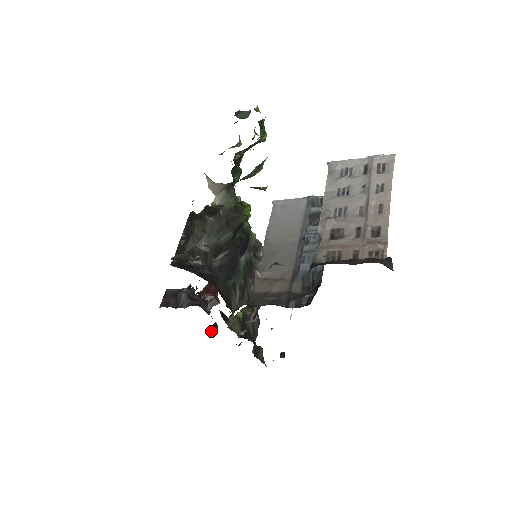
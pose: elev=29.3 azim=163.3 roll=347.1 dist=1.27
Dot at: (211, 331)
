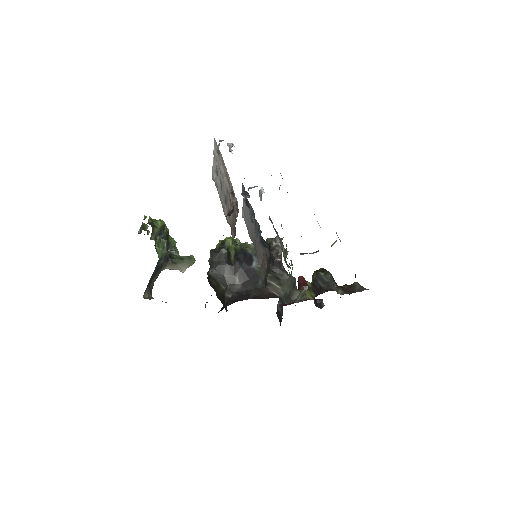
Dot at: (319, 307)
